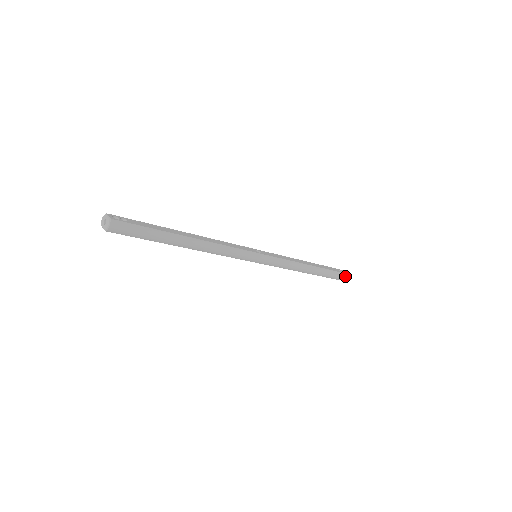
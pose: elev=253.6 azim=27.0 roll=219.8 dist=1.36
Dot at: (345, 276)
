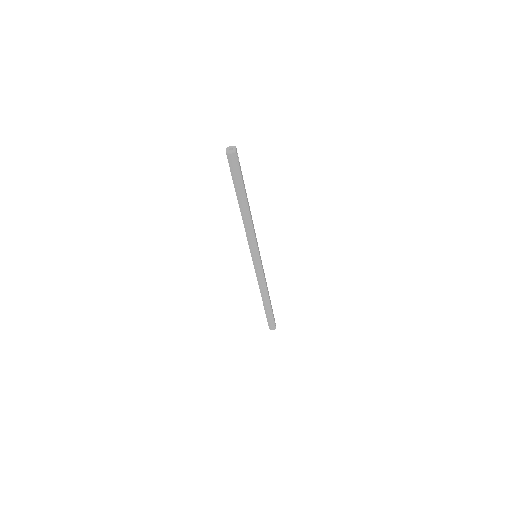
Dot at: (274, 326)
